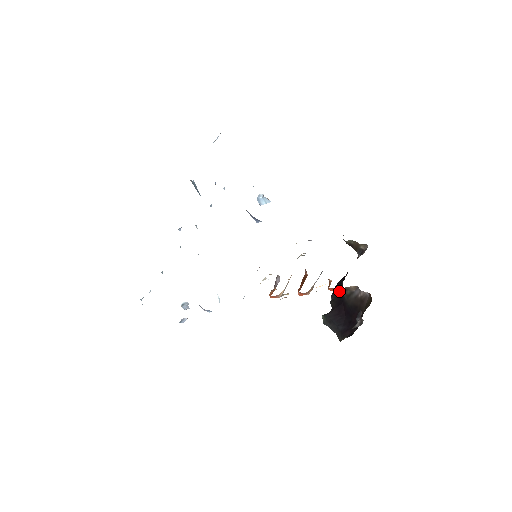
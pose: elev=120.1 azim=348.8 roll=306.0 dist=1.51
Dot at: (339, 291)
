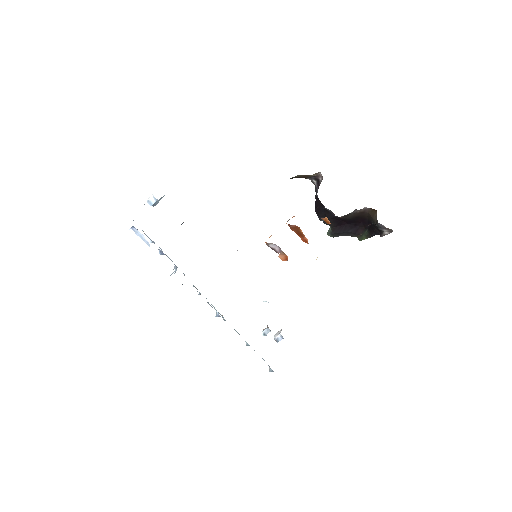
Dot at: (329, 215)
